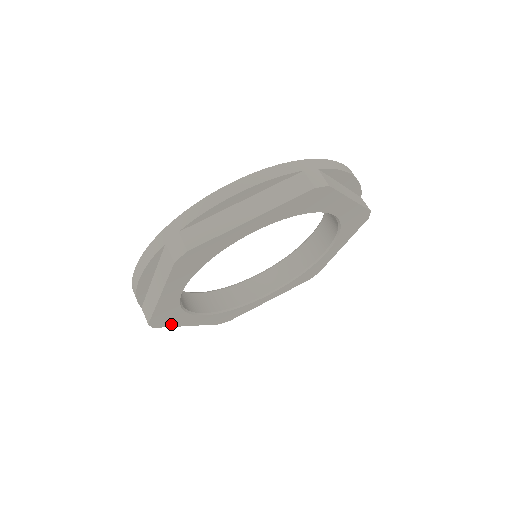
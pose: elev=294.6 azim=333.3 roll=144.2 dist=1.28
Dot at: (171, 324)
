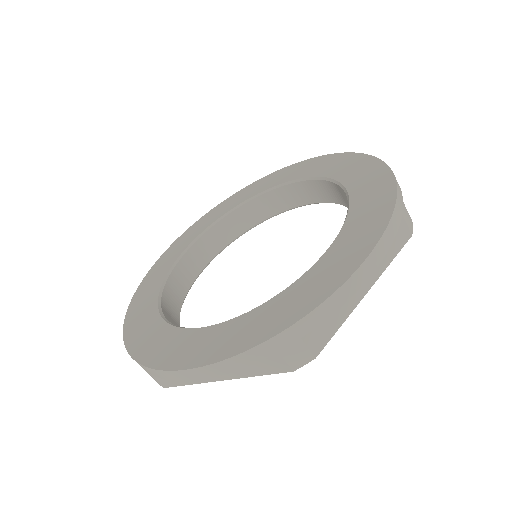
Dot at: occluded
